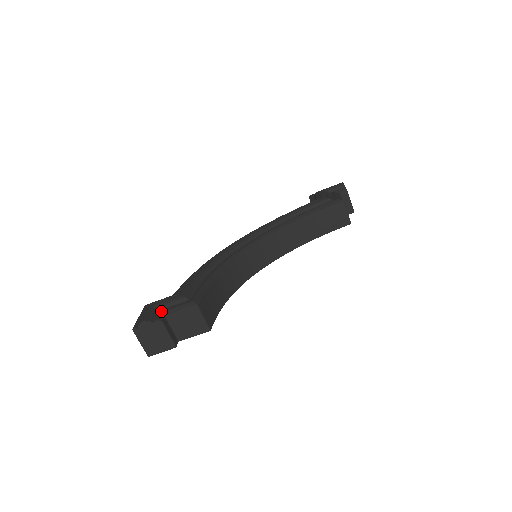
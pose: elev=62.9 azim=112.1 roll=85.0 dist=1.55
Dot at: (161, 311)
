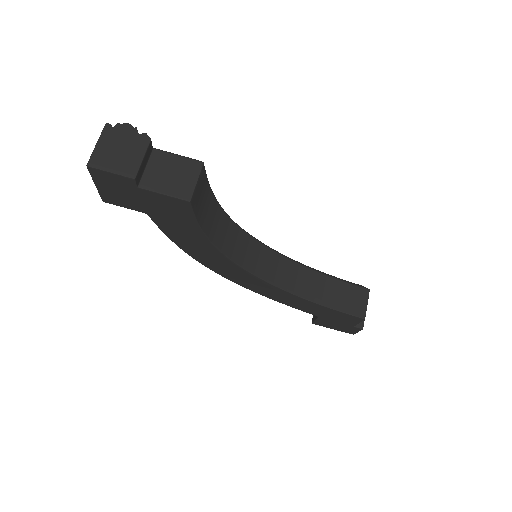
Dot at: occluded
